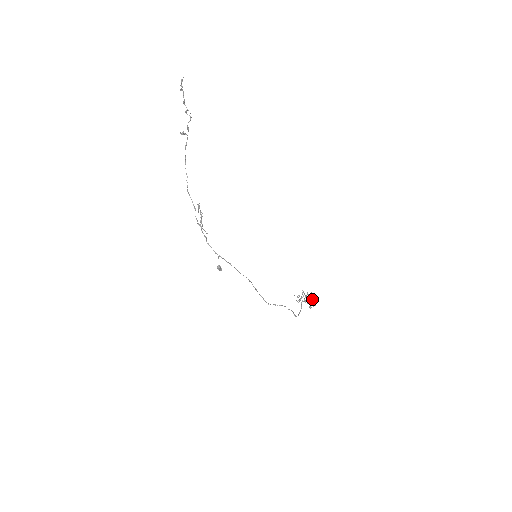
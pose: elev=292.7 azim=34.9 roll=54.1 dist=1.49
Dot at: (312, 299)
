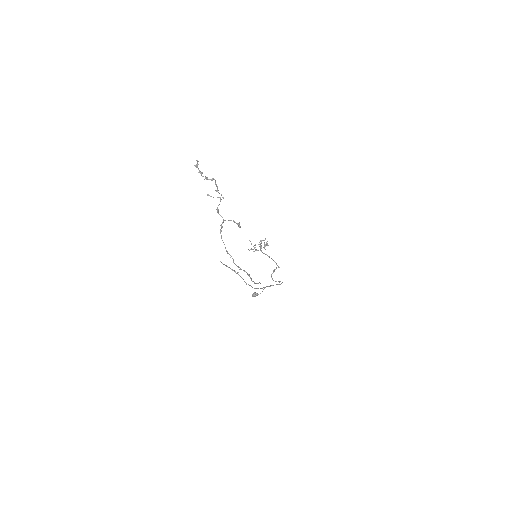
Dot at: occluded
